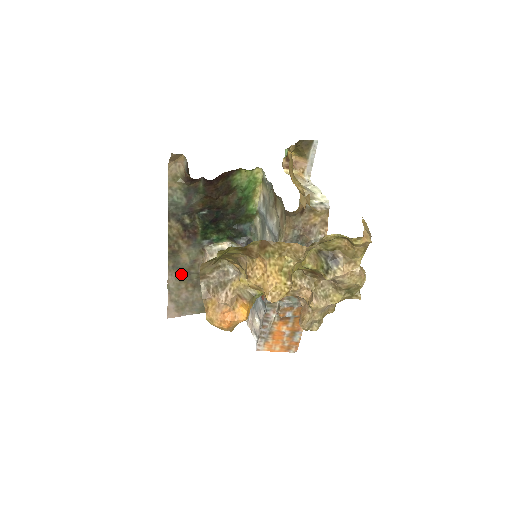
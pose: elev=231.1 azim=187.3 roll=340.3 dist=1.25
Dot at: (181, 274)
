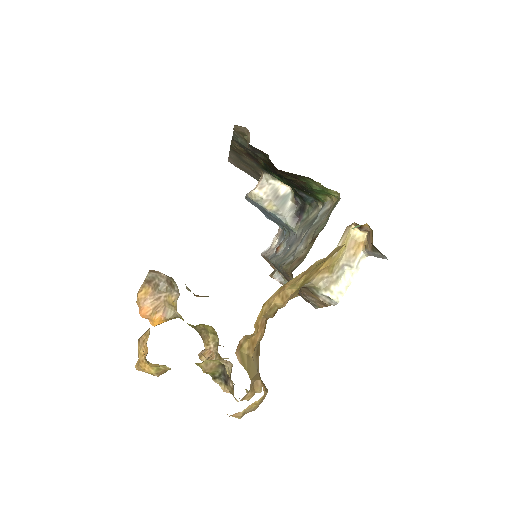
Dot at: (242, 160)
